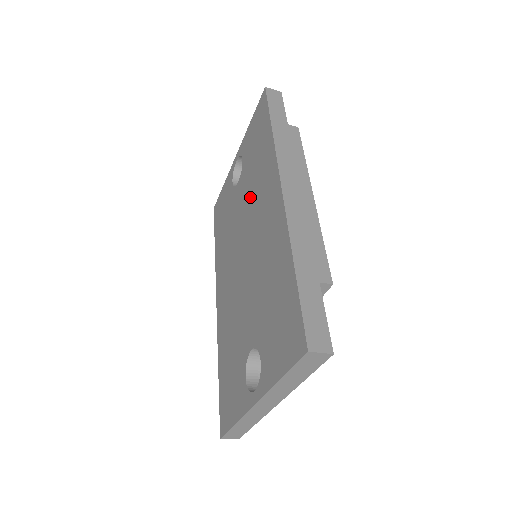
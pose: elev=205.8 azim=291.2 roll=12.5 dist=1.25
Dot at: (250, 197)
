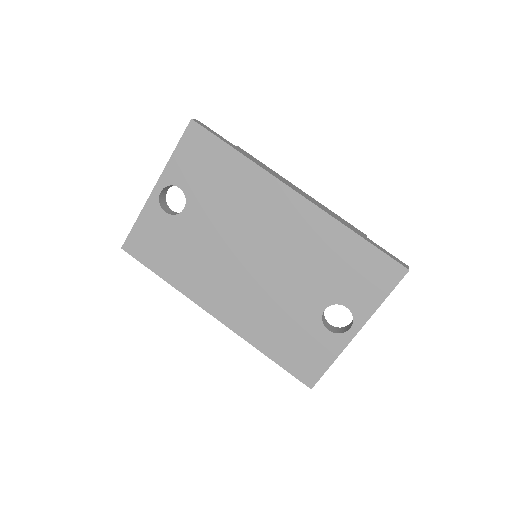
Dot at: (232, 214)
